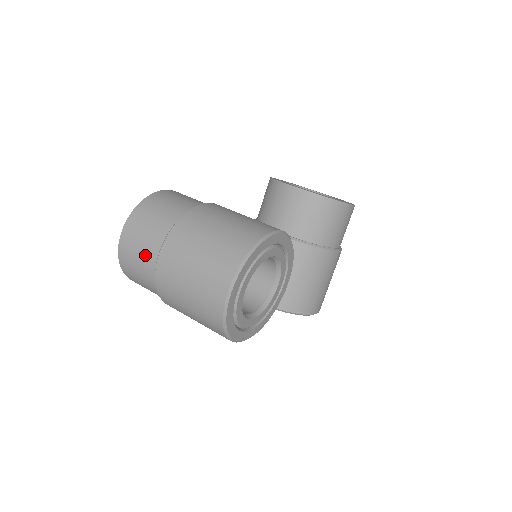
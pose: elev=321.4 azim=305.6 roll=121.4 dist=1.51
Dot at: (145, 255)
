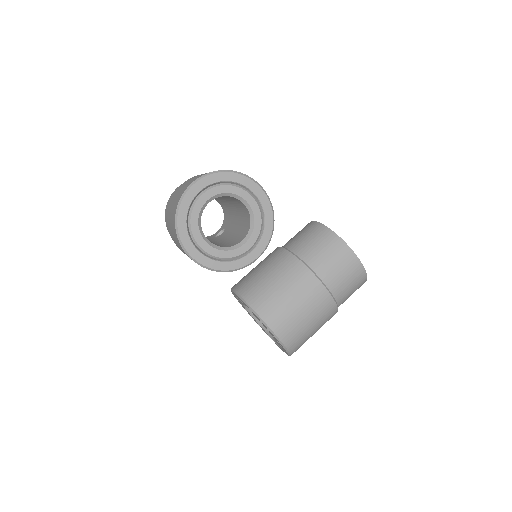
Dot at: occluded
